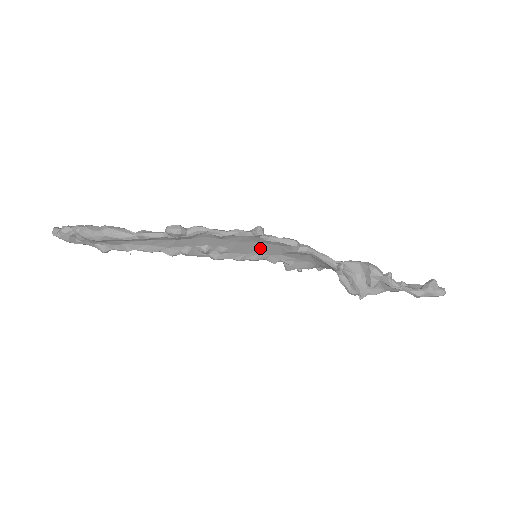
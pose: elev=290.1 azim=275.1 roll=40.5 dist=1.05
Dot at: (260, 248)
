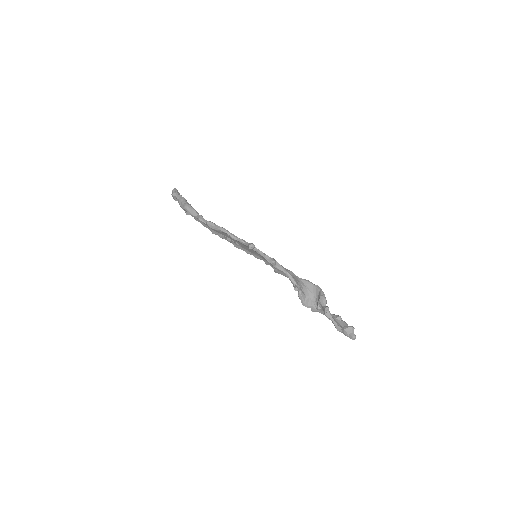
Dot at: (257, 253)
